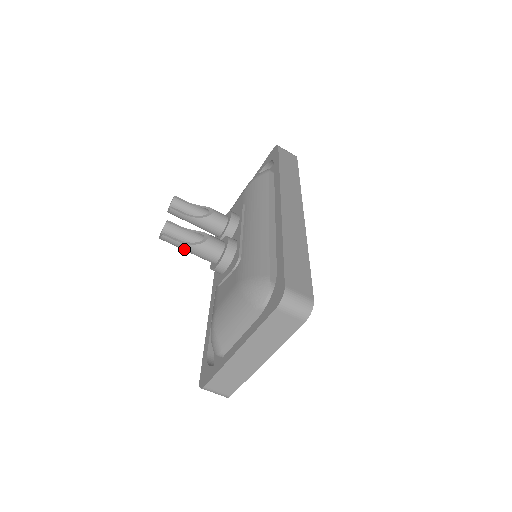
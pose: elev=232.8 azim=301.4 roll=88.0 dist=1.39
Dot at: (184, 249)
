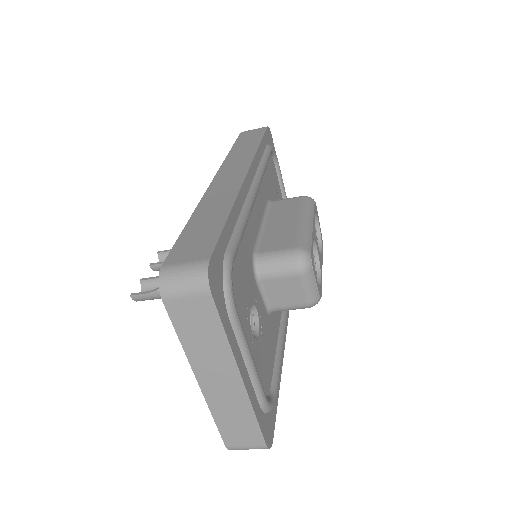
Dot at: occluded
